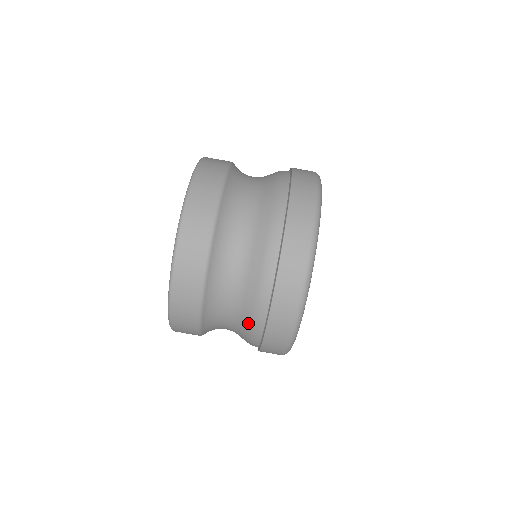
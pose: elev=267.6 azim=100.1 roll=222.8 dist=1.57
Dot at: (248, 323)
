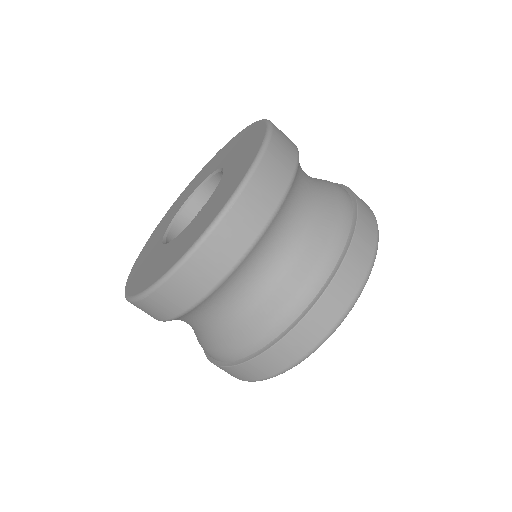
Dot at: (254, 328)
